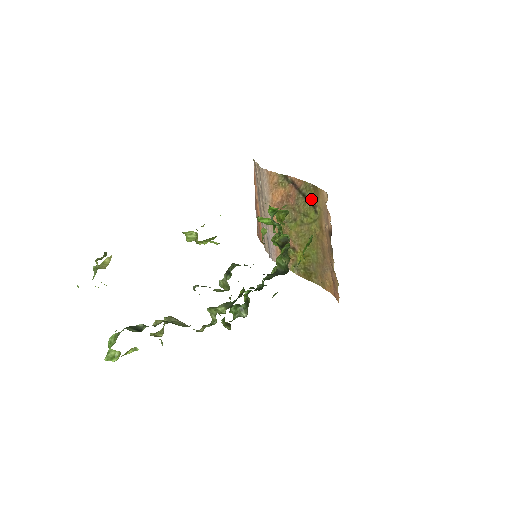
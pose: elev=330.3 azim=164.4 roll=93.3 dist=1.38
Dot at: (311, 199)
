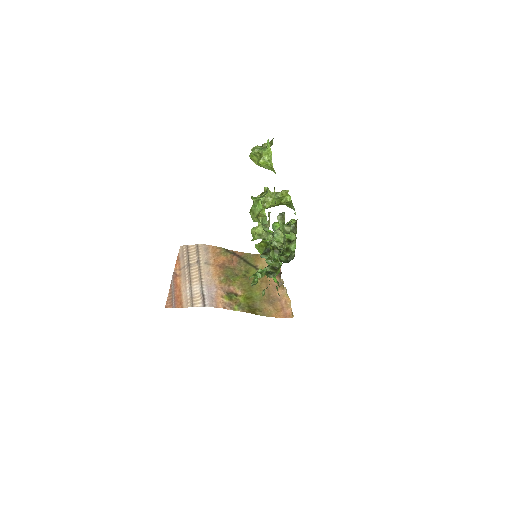
Dot at: (252, 262)
